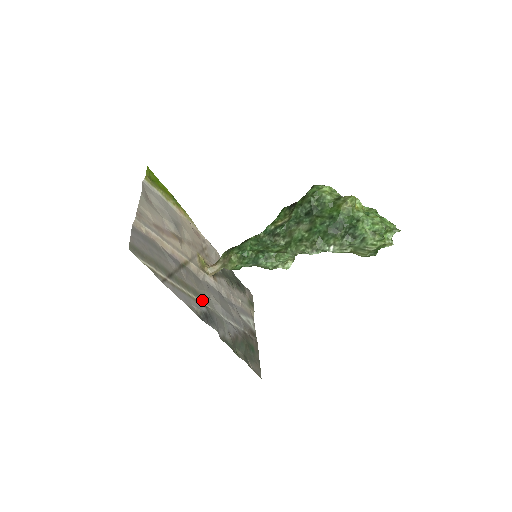
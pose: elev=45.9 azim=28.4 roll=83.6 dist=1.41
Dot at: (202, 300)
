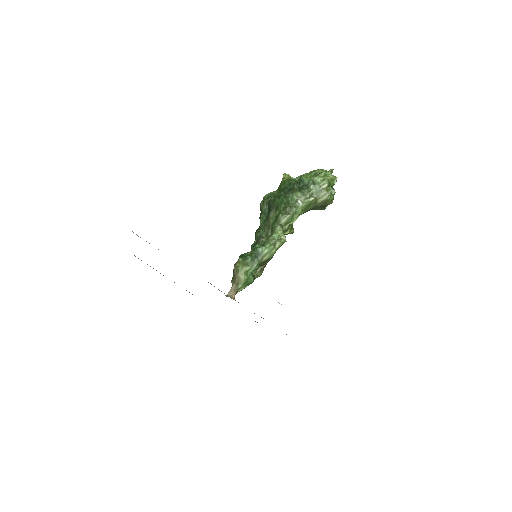
Dot at: occluded
